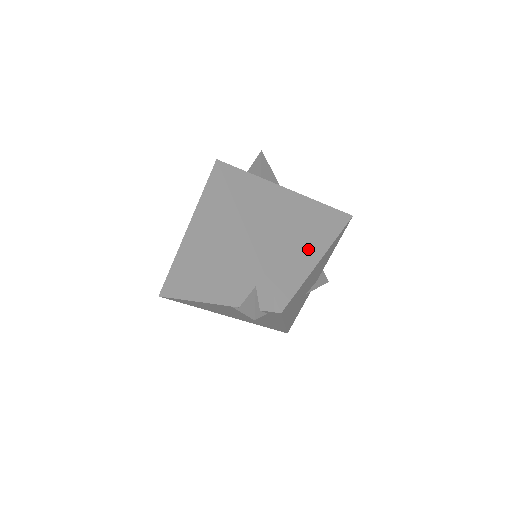
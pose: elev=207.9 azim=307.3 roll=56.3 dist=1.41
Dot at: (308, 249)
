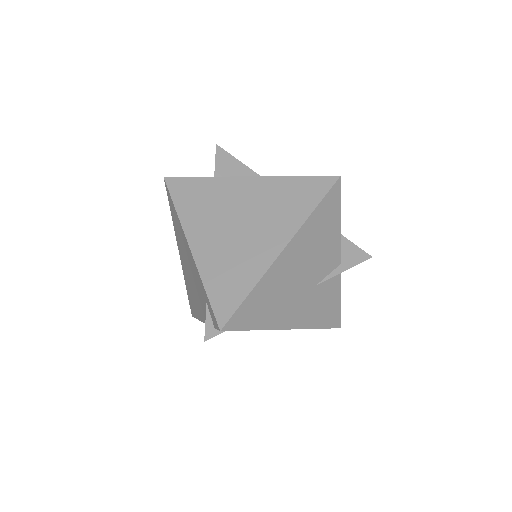
Dot at: (265, 243)
